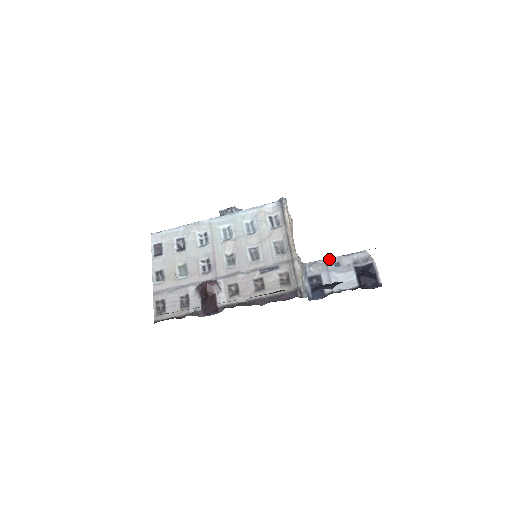
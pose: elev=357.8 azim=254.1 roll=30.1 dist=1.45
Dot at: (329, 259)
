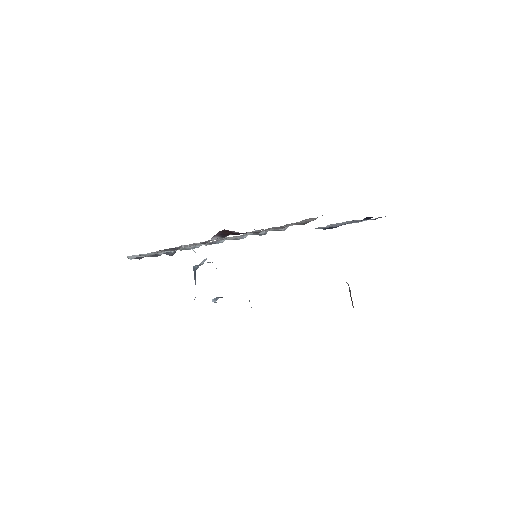
Dot at: occluded
